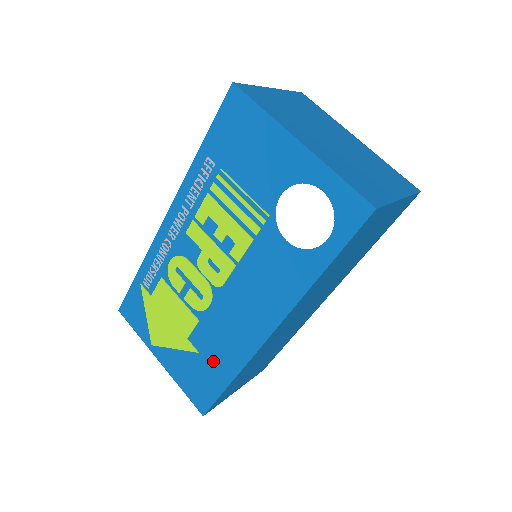
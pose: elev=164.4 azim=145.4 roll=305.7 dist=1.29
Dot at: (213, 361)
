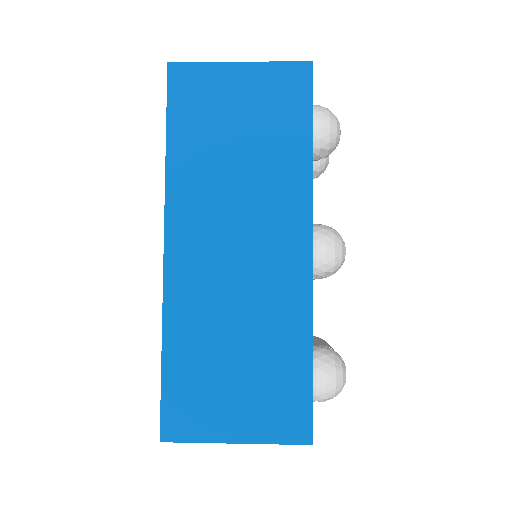
Dot at: occluded
